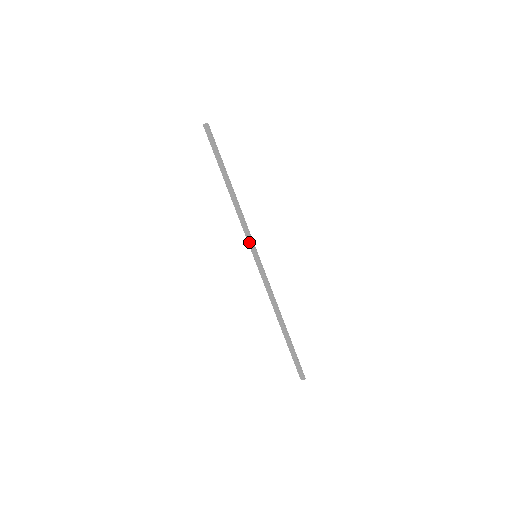
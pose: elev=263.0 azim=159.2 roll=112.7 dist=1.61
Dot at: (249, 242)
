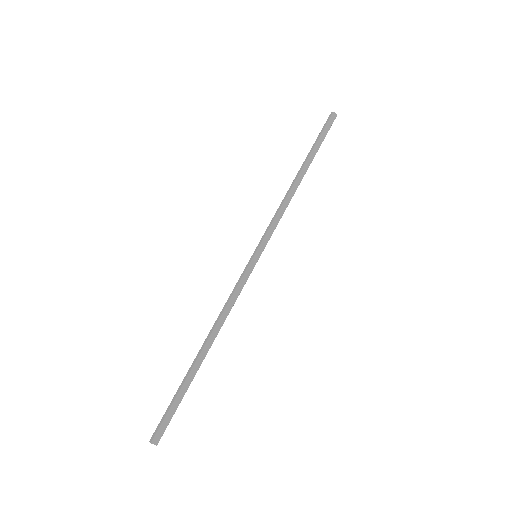
Dot at: (267, 237)
